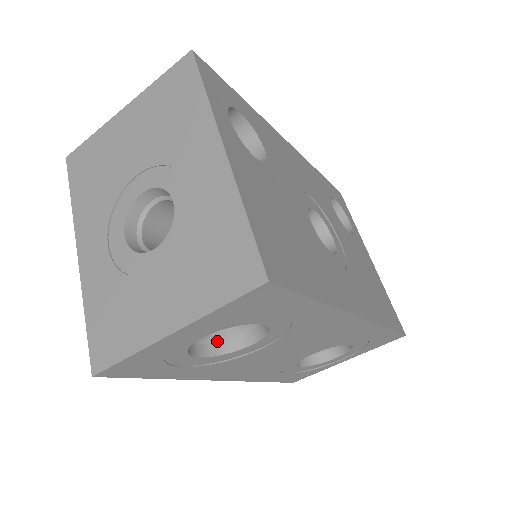
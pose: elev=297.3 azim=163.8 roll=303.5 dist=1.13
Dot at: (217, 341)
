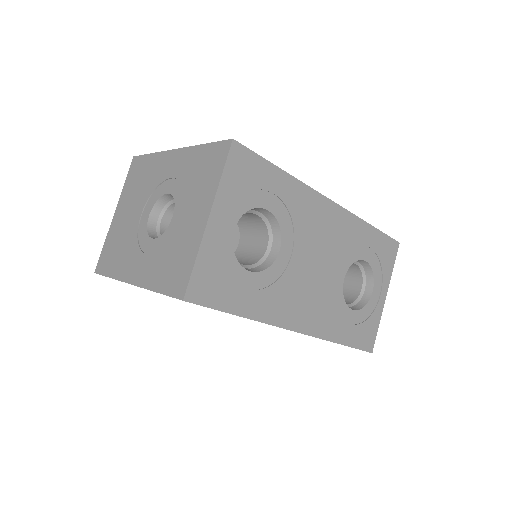
Dot at: (257, 266)
